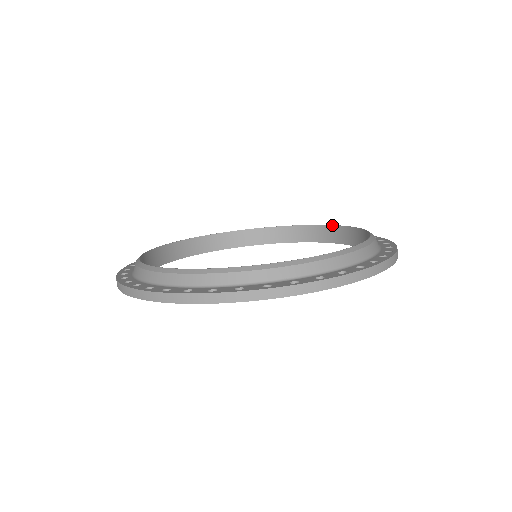
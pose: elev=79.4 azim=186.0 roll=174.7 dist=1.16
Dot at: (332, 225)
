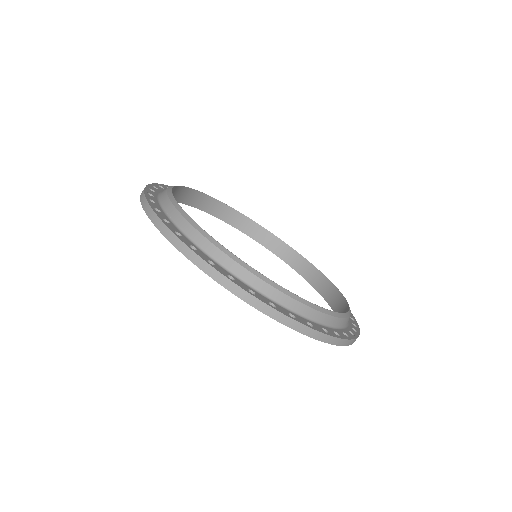
Dot at: (326, 277)
